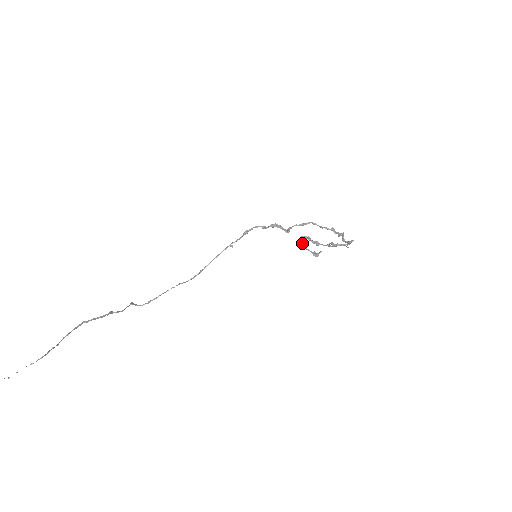
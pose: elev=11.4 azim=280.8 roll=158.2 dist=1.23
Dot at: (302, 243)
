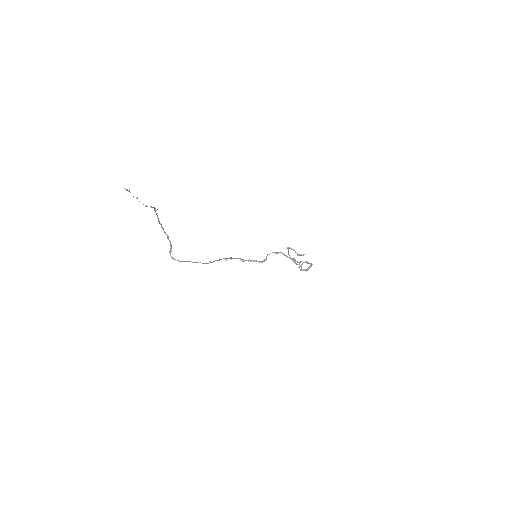
Dot at: (291, 248)
